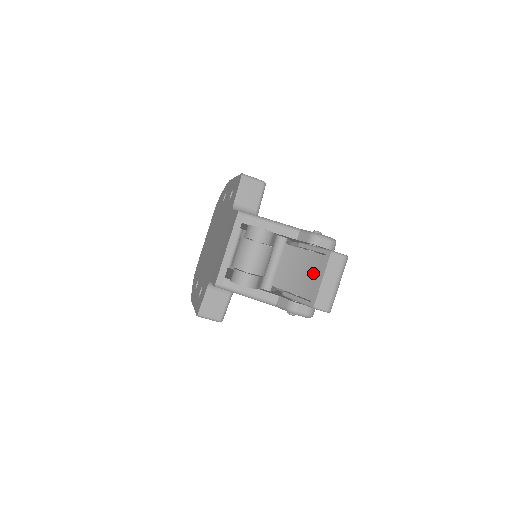
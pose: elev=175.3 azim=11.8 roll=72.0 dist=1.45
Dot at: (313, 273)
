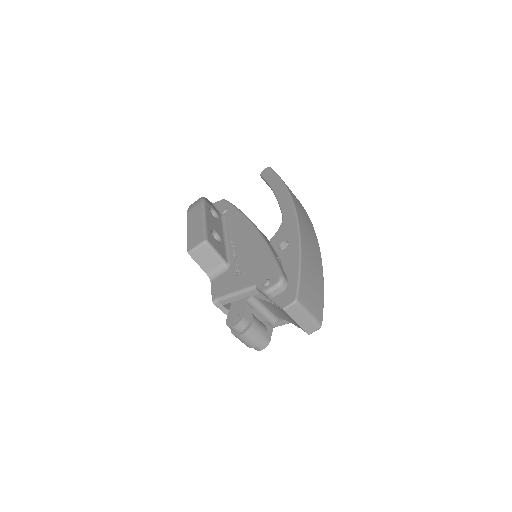
Dot at: (289, 317)
